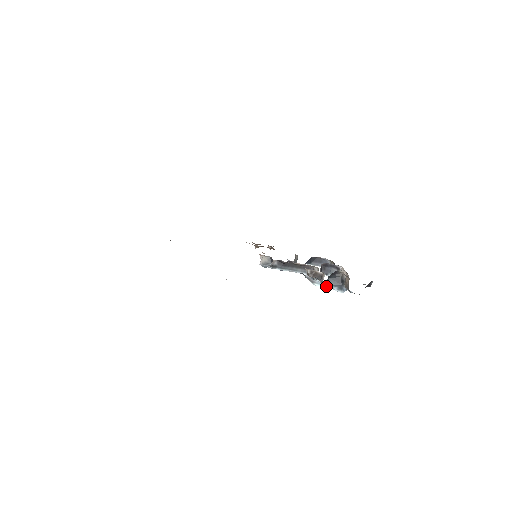
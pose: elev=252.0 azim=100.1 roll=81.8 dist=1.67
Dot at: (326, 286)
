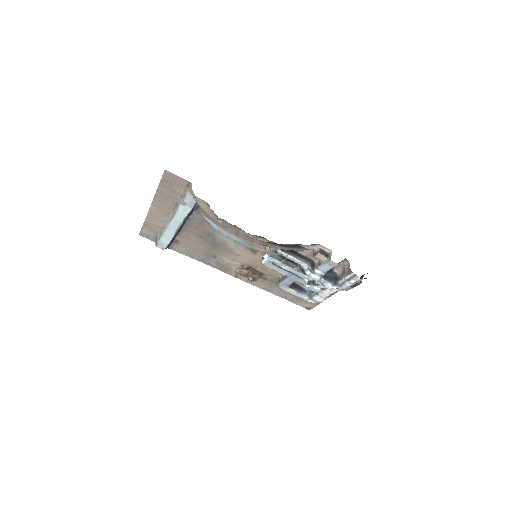
Dot at: (320, 285)
